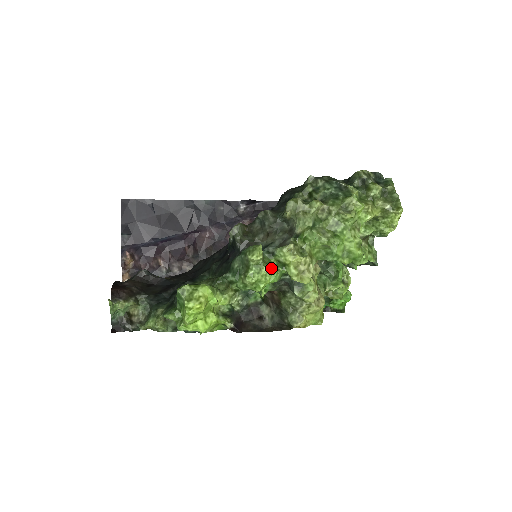
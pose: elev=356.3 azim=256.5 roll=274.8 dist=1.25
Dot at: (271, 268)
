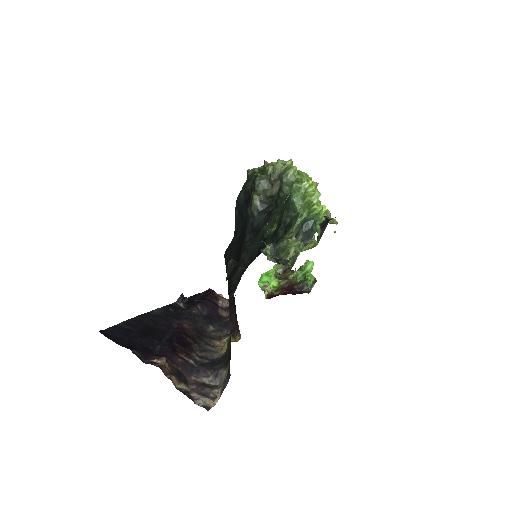
Dot at: occluded
